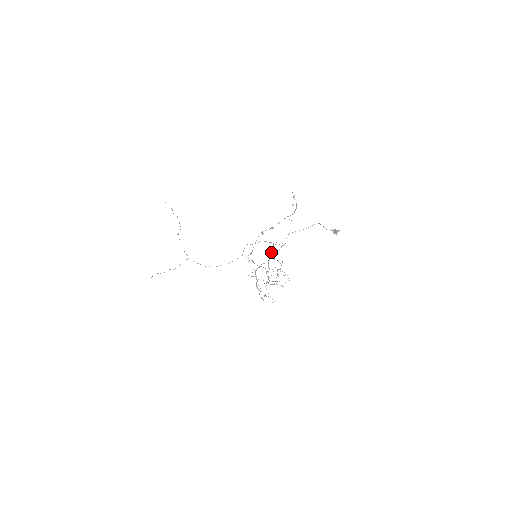
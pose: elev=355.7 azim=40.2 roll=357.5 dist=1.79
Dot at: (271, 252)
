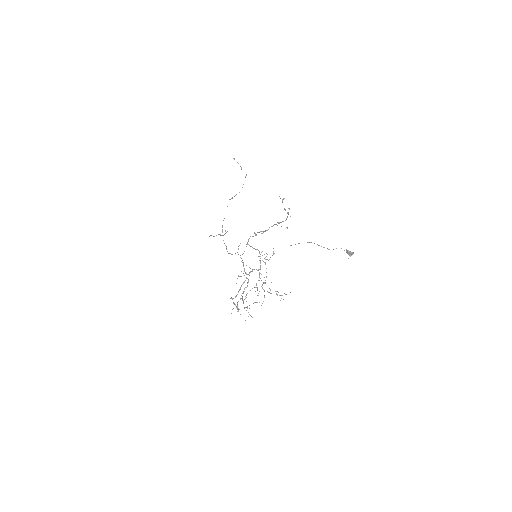
Dot at: occluded
